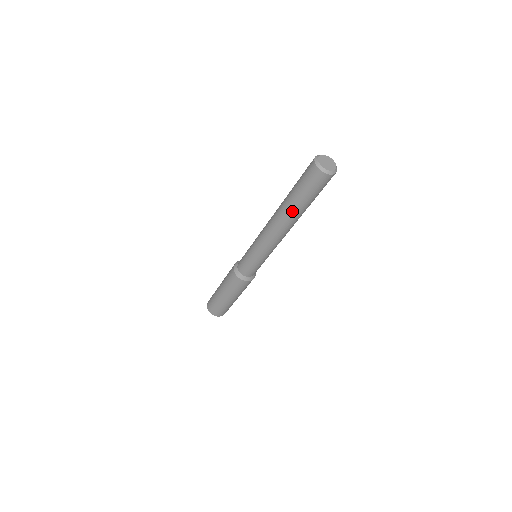
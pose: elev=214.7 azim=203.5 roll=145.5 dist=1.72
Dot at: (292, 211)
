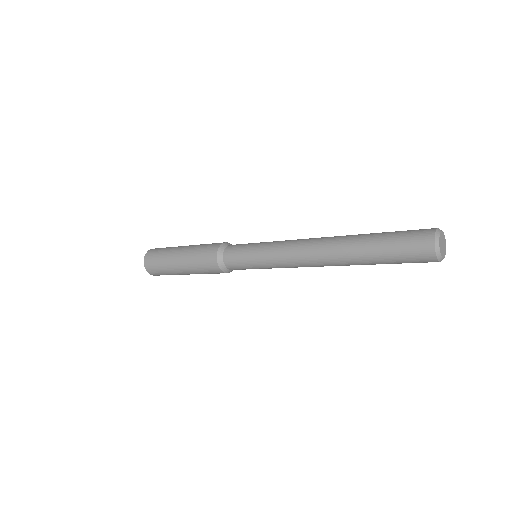
Dot at: (355, 259)
